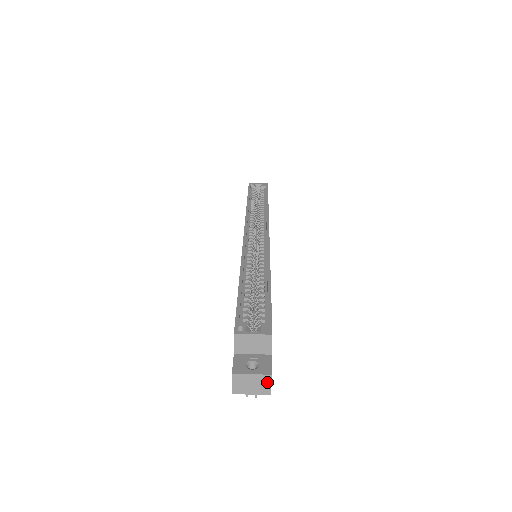
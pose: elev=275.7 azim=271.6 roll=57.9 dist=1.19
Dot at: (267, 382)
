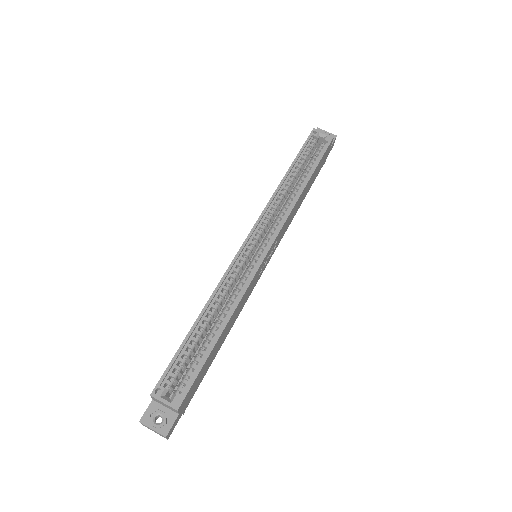
Dot at: (164, 436)
